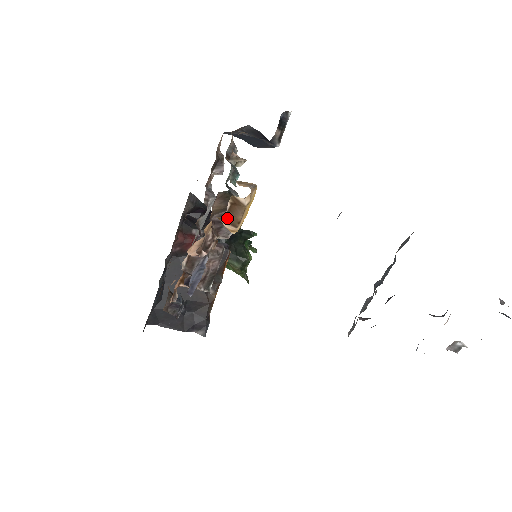
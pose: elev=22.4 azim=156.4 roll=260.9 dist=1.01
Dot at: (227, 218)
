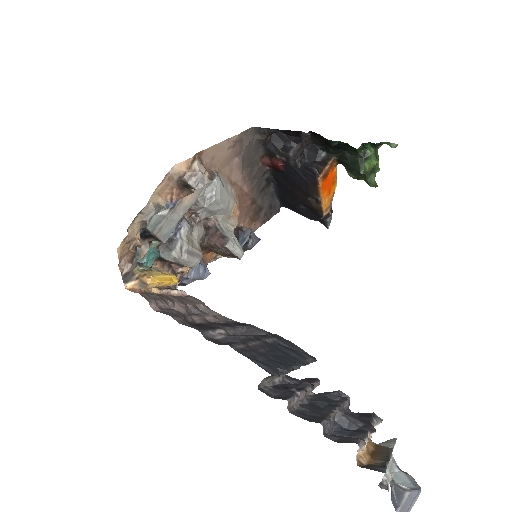
Dot at: occluded
